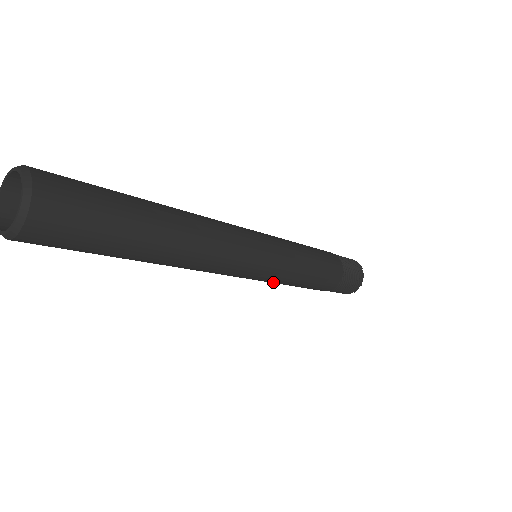
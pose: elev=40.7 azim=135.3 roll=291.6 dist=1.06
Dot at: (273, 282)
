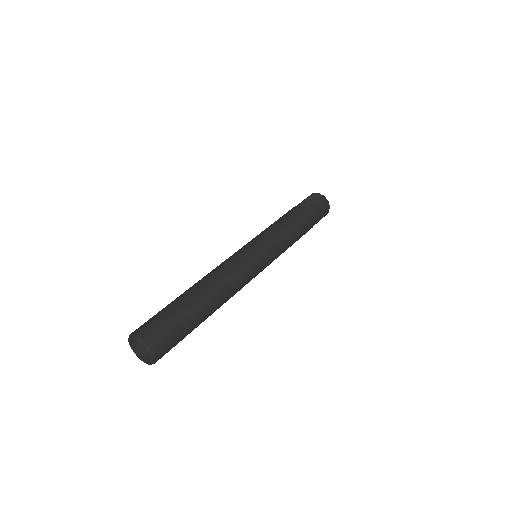
Dot at: occluded
